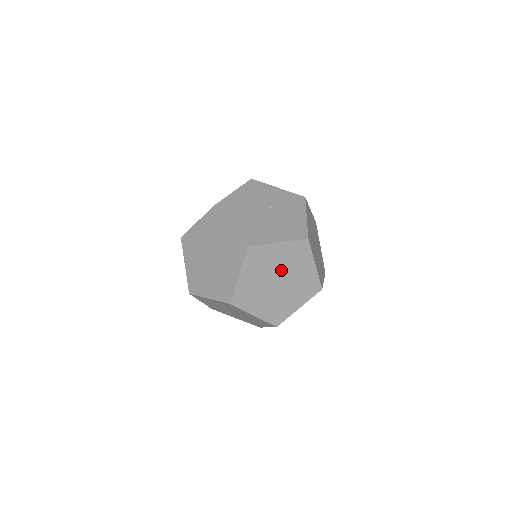
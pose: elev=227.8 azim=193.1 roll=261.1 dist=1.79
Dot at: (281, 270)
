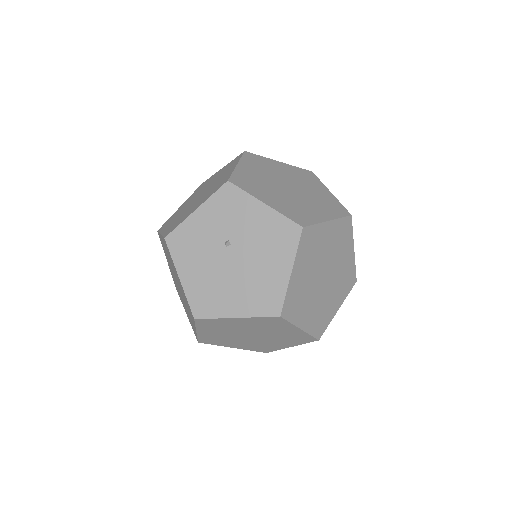
Dot at: (316, 271)
